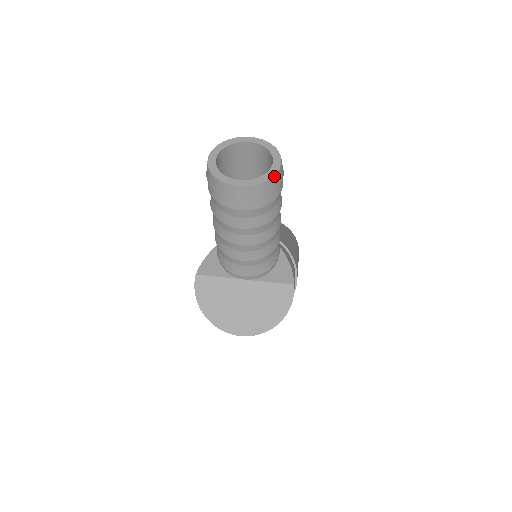
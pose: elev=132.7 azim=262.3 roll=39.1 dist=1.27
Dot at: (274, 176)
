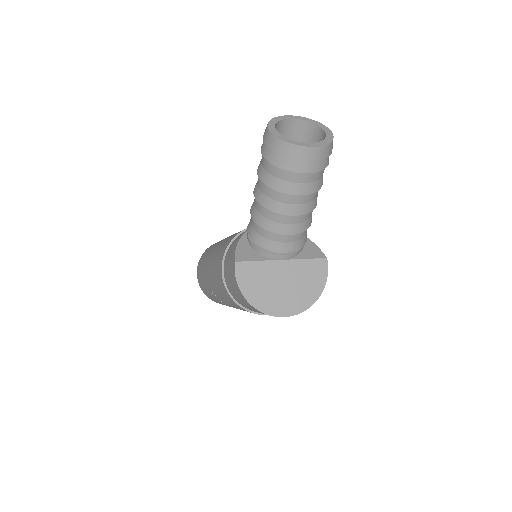
Dot at: occluded
